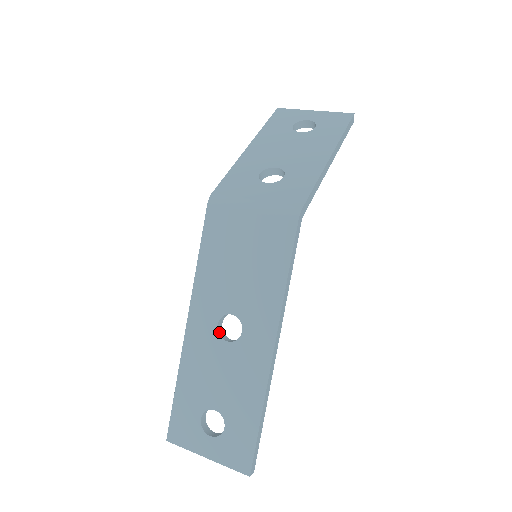
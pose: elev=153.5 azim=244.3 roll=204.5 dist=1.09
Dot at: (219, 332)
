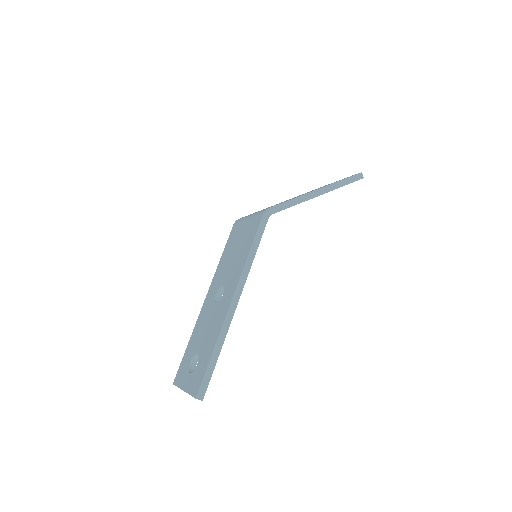
Dot at: (215, 300)
